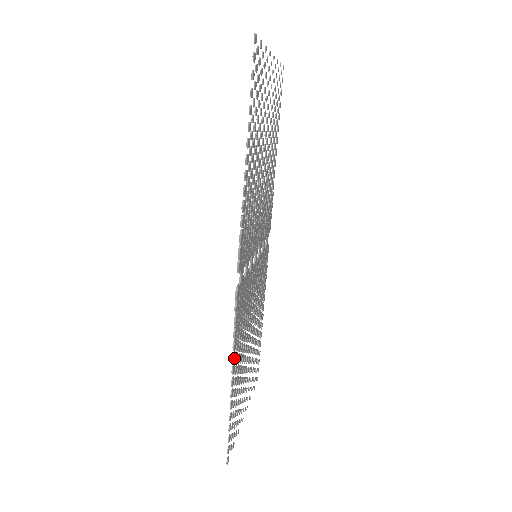
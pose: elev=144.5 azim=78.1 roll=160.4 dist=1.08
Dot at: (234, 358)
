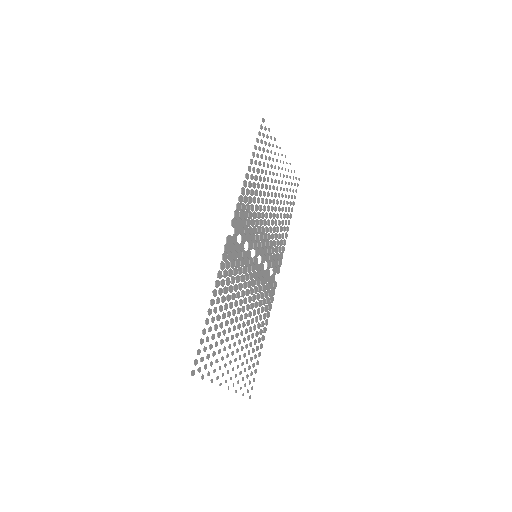
Dot at: (217, 284)
